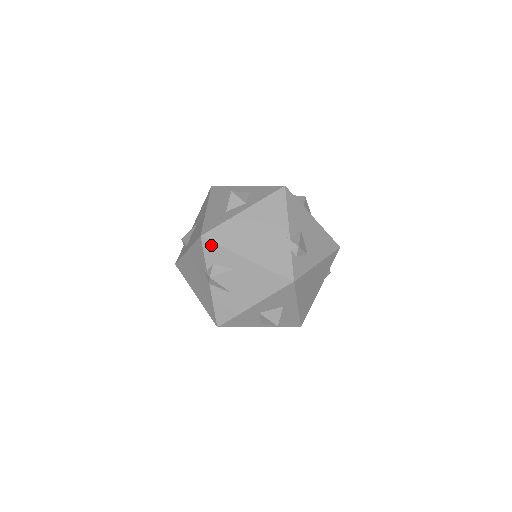
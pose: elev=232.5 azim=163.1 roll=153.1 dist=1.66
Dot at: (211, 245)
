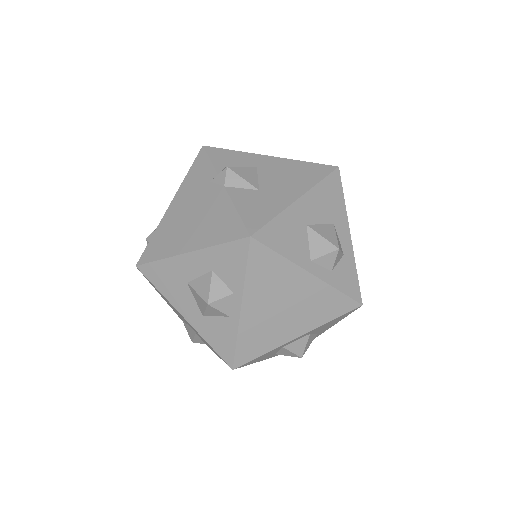
Dot at: (219, 151)
